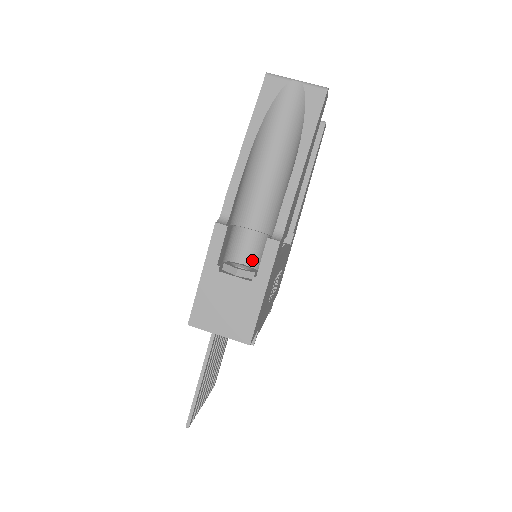
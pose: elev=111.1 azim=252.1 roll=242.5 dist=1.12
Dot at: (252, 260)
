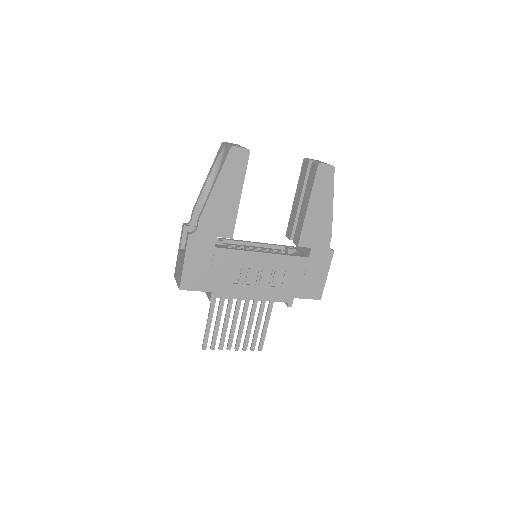
Dot at: occluded
